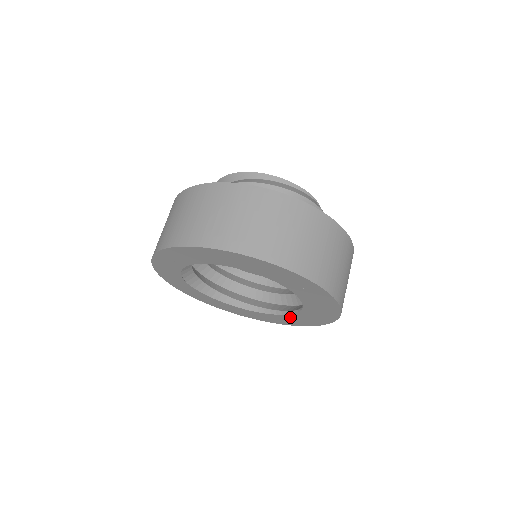
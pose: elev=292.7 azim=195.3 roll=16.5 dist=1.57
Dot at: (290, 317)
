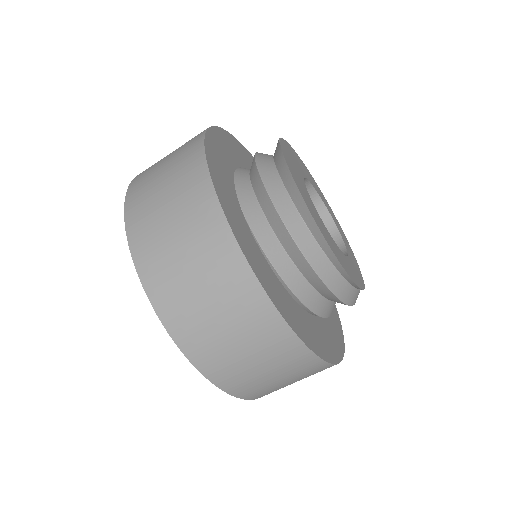
Dot at: occluded
